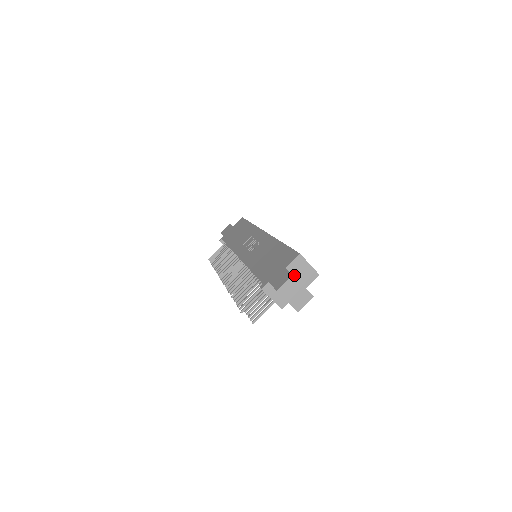
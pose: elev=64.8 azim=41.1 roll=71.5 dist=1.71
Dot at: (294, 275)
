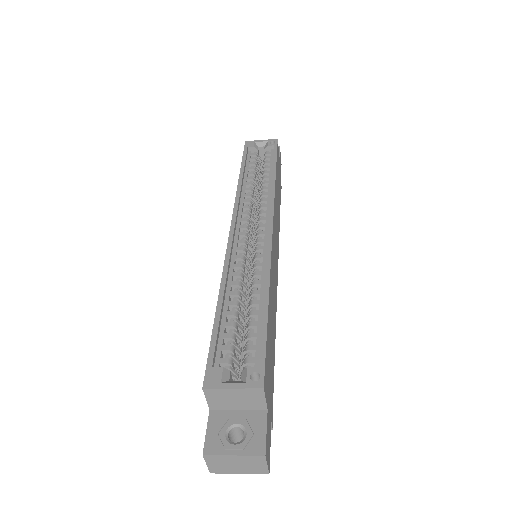
Dot at: (231, 408)
